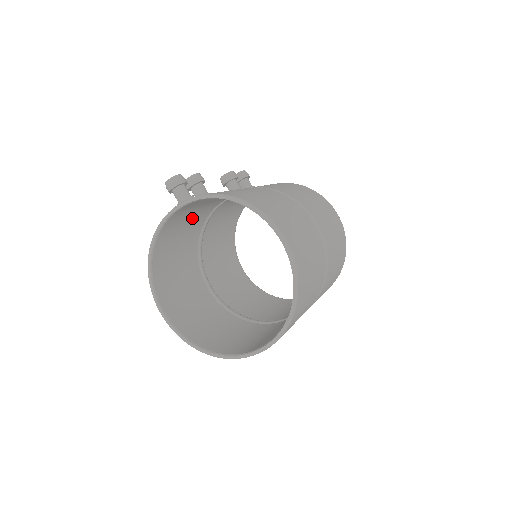
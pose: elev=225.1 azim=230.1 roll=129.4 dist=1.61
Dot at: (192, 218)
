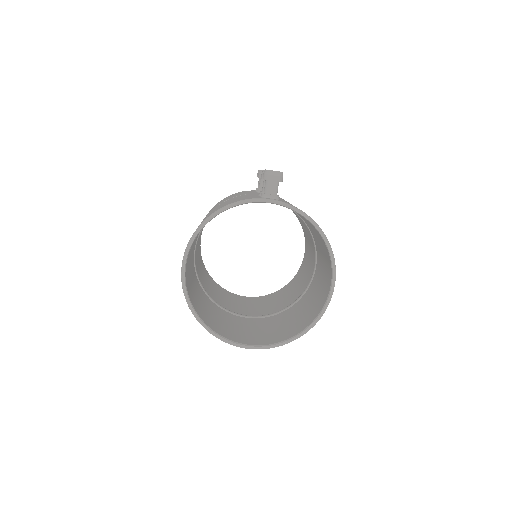
Dot at: occluded
